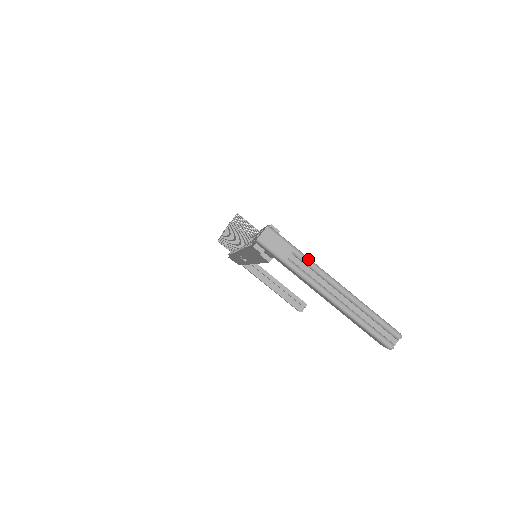
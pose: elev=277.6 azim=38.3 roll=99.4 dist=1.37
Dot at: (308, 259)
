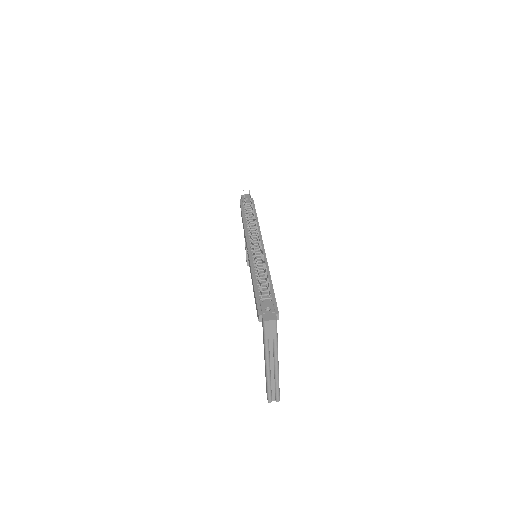
Dot at: (277, 346)
